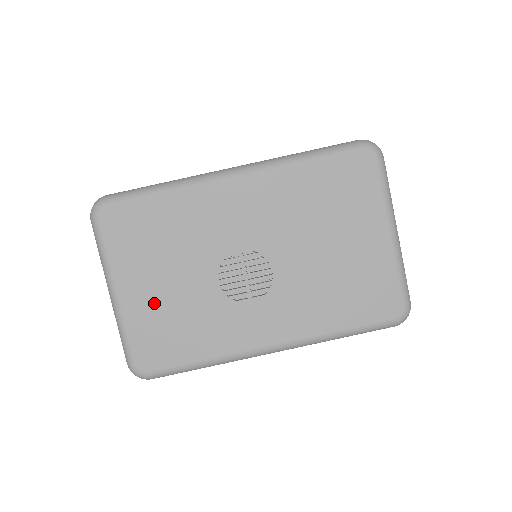
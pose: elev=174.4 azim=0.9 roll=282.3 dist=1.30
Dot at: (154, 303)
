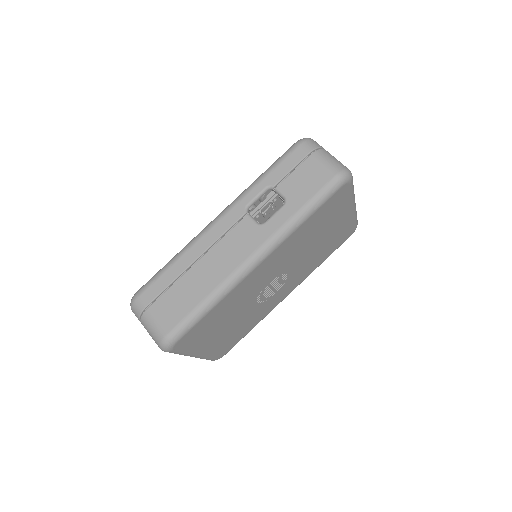
Dot at: (222, 339)
